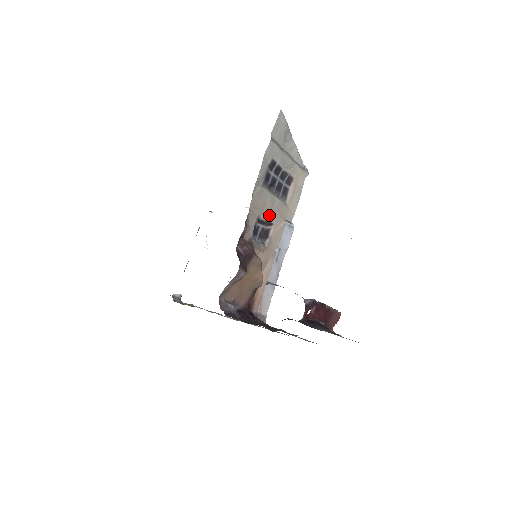
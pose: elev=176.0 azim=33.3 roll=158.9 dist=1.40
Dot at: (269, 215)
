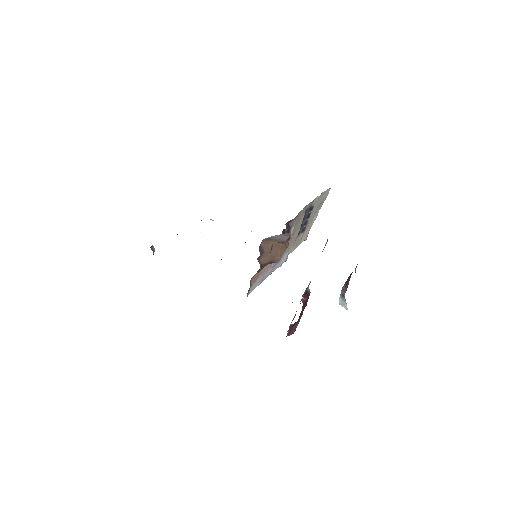
Dot at: (293, 233)
